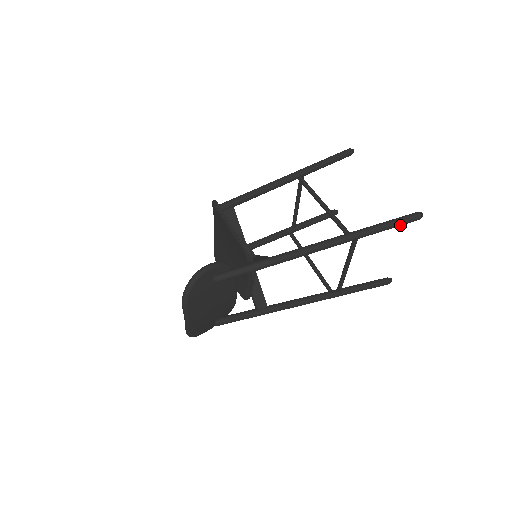
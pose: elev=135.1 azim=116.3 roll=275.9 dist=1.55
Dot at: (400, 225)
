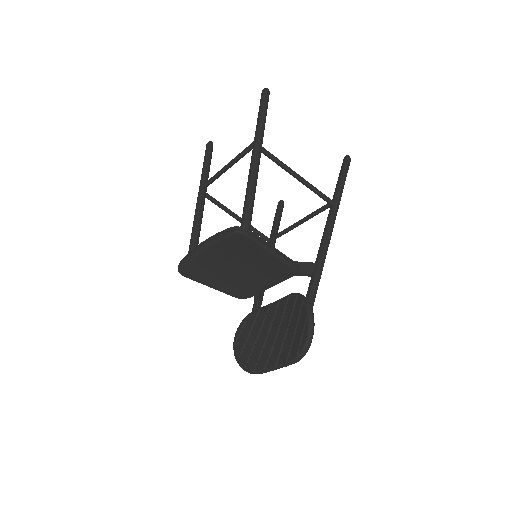
Dot at: occluded
